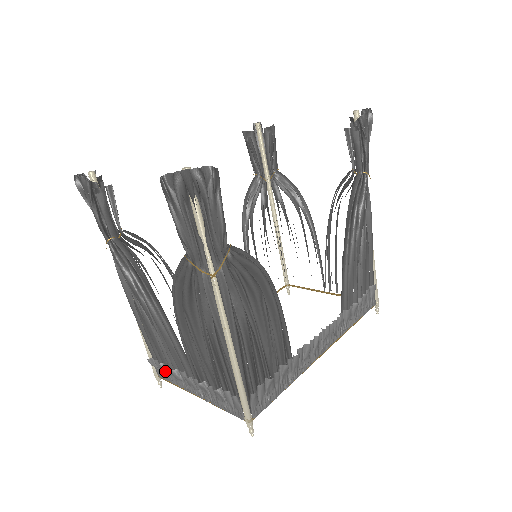
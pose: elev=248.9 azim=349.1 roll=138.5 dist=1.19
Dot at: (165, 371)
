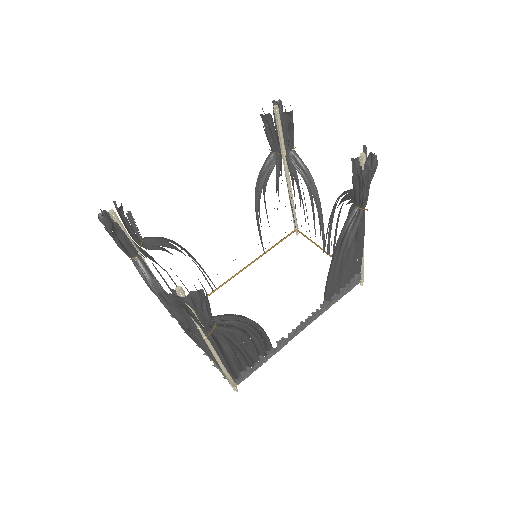
Dot at: occluded
